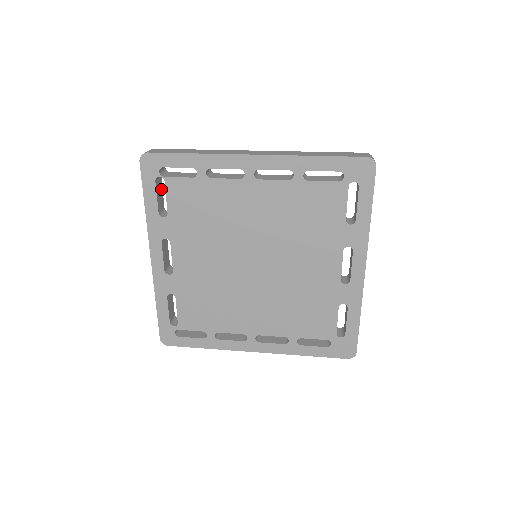
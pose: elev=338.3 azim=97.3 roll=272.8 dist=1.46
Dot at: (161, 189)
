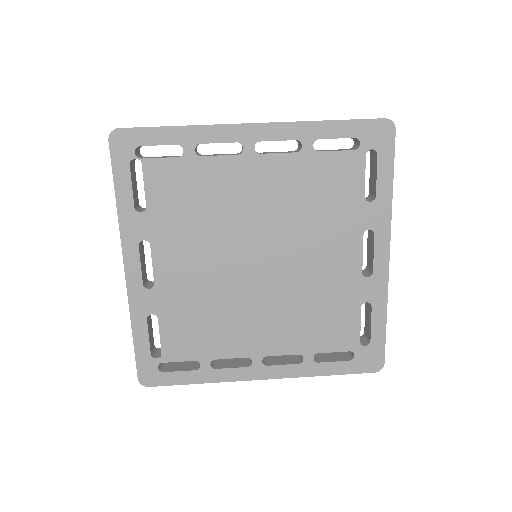
Dot at: (135, 179)
